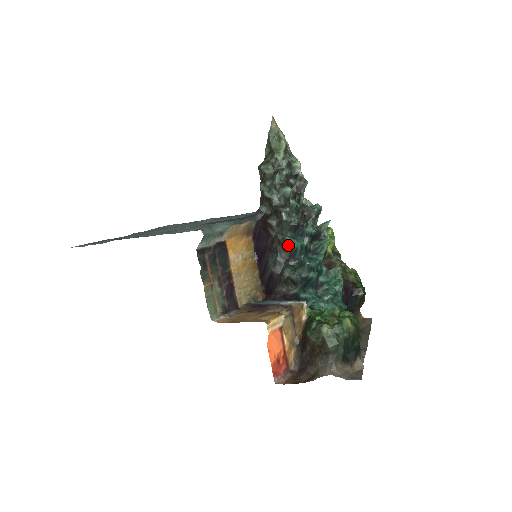
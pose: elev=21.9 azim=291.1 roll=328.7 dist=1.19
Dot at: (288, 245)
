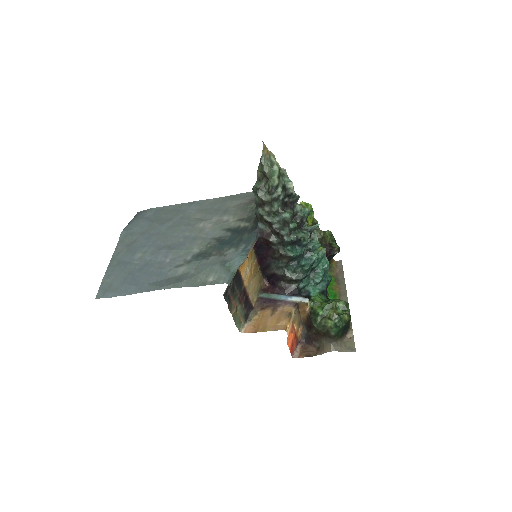
Dot at: (289, 257)
